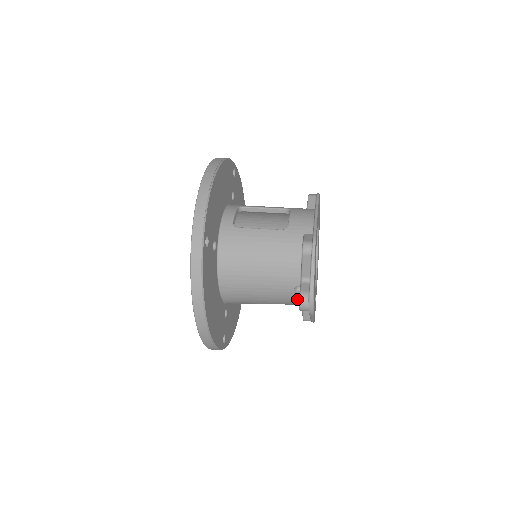
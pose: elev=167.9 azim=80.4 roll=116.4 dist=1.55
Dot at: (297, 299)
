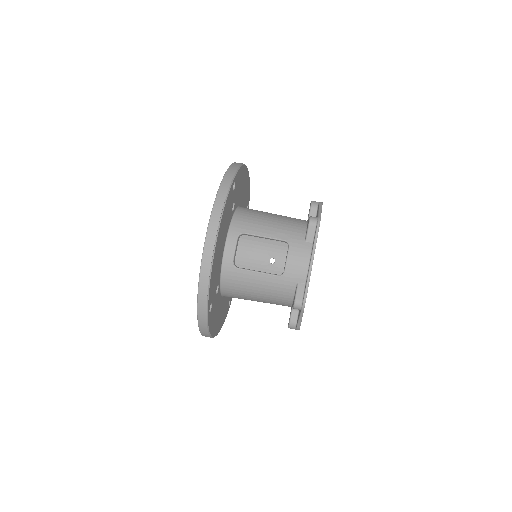
Dot at: occluded
